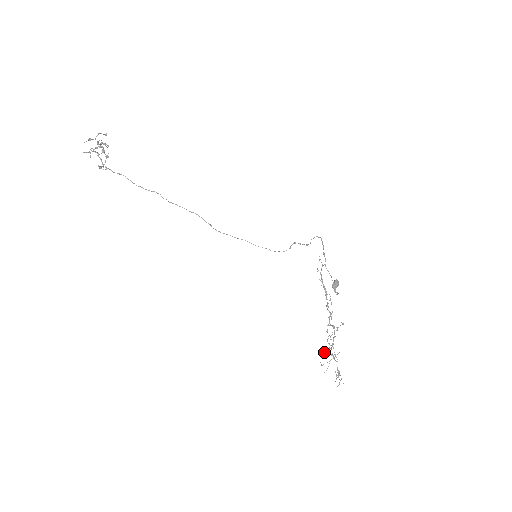
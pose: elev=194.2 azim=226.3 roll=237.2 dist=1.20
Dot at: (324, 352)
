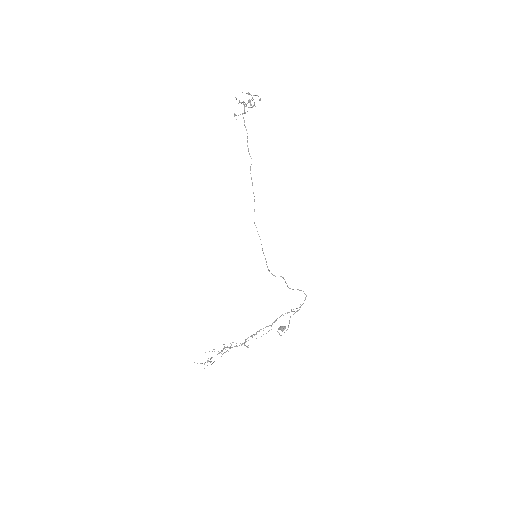
Dot at: (223, 344)
